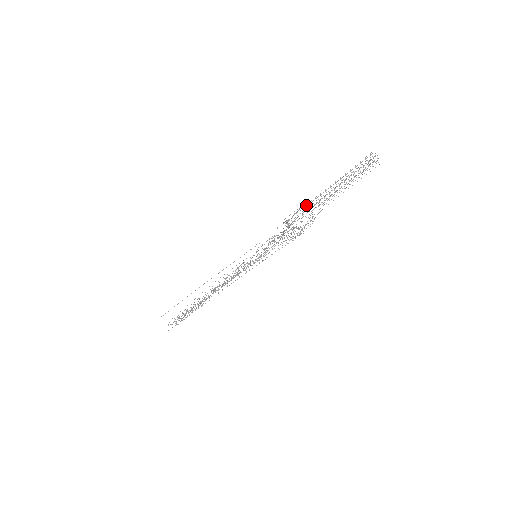
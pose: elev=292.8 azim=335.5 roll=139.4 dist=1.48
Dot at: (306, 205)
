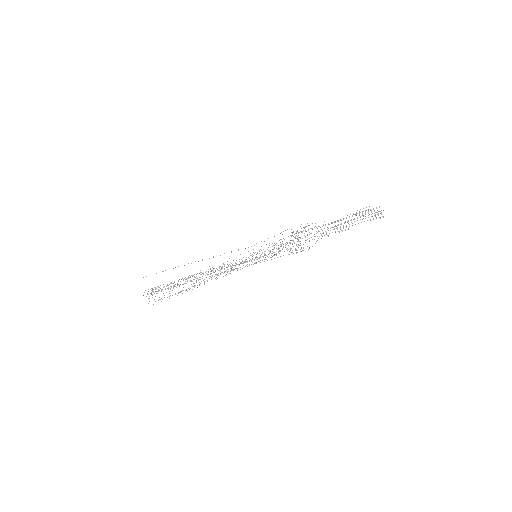
Dot at: (316, 227)
